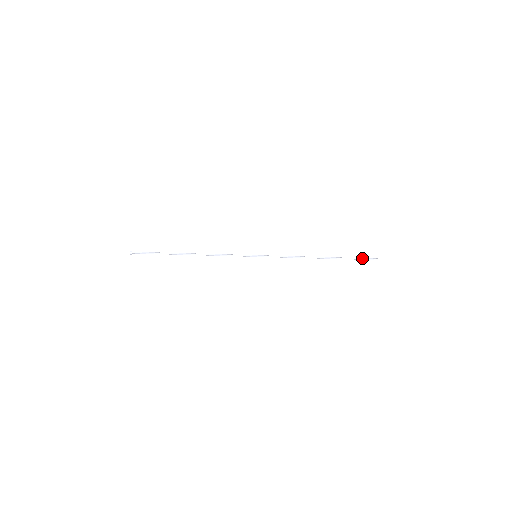
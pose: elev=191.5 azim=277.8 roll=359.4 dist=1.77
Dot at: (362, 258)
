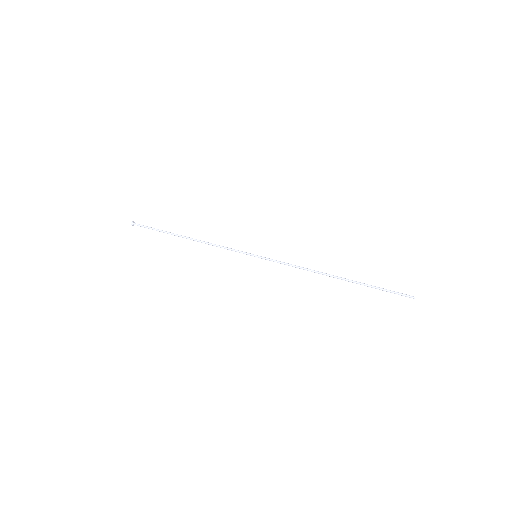
Dot at: (391, 291)
